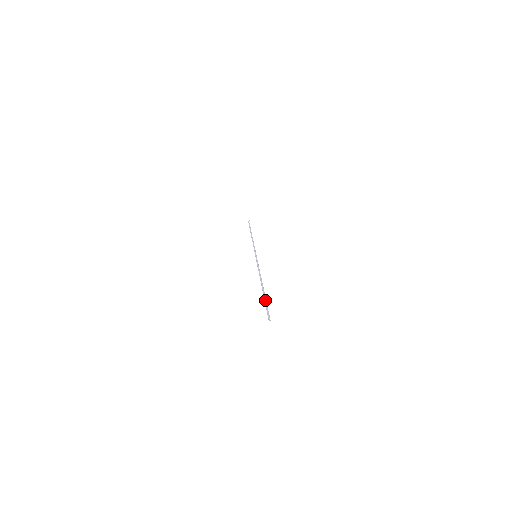
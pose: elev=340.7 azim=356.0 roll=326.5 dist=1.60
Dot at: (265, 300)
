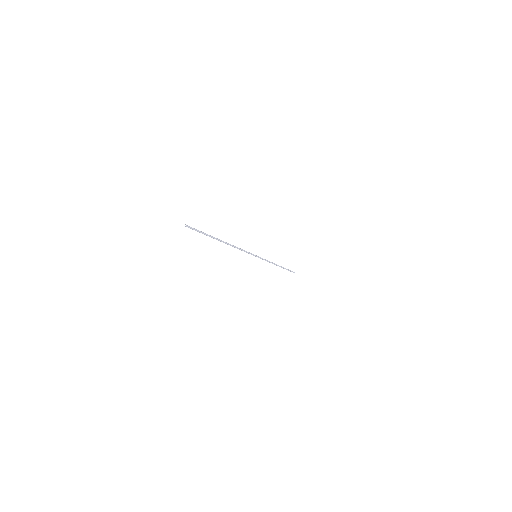
Dot at: (207, 234)
